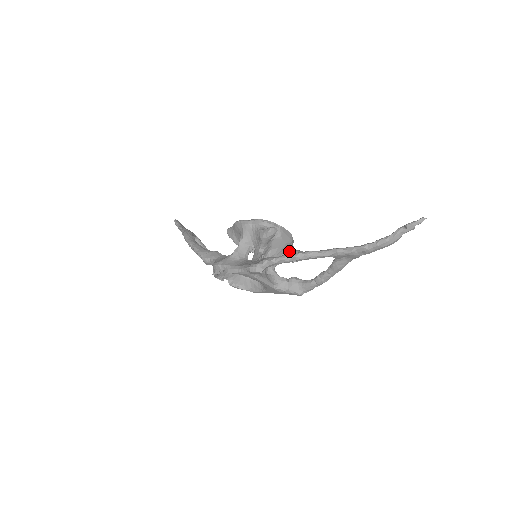
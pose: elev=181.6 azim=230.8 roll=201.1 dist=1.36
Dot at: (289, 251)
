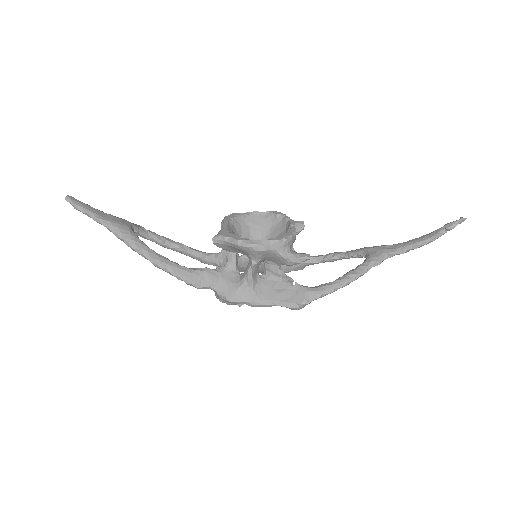
Dot at: occluded
